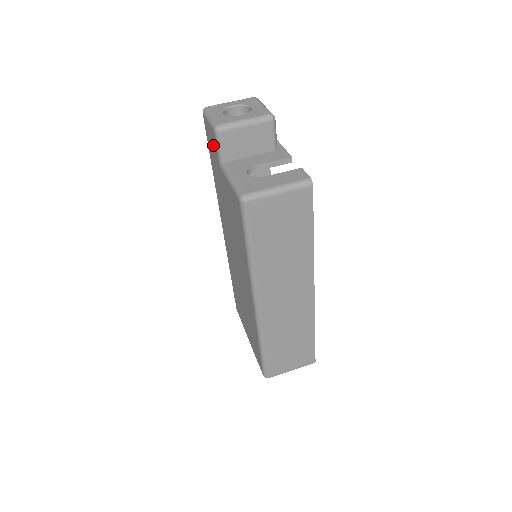
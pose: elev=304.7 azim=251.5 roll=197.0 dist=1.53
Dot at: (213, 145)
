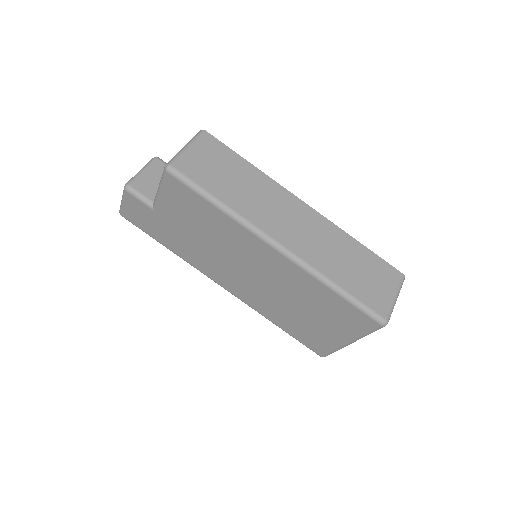
Dot at: (140, 211)
